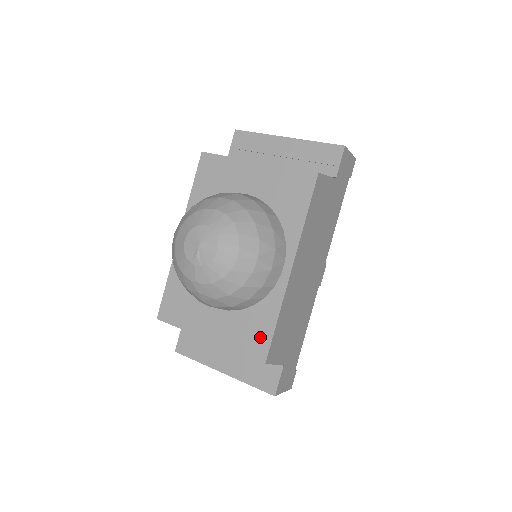
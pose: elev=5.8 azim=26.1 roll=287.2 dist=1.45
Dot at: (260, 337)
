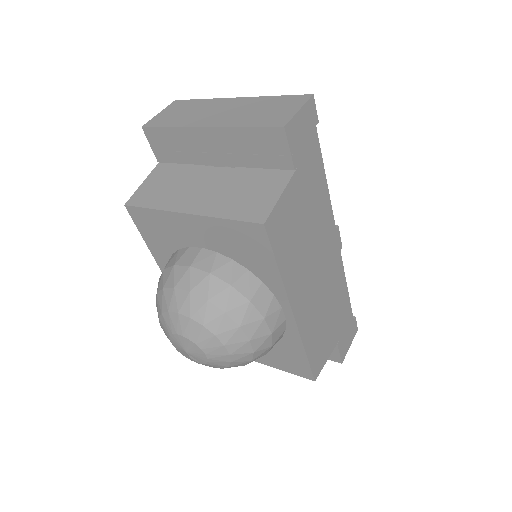
Dot at: (298, 364)
